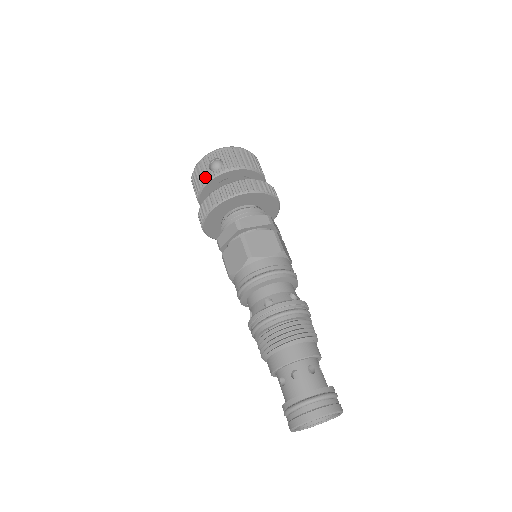
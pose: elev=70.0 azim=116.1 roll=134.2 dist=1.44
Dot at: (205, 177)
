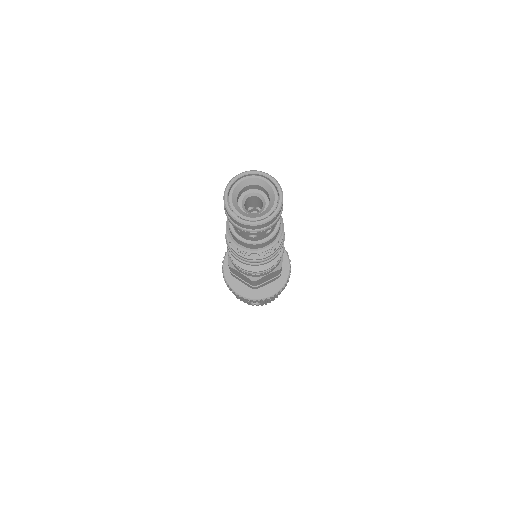
Dot at: occluded
